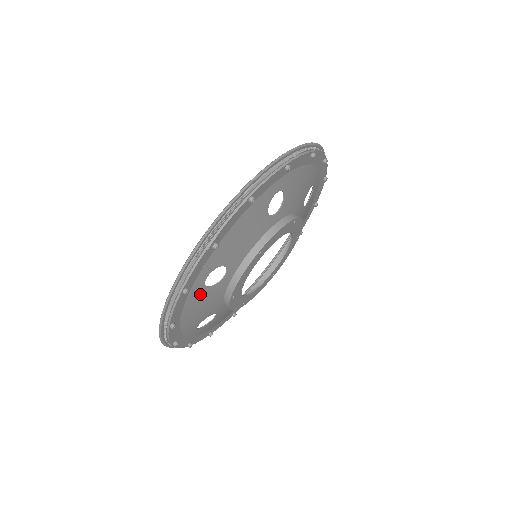
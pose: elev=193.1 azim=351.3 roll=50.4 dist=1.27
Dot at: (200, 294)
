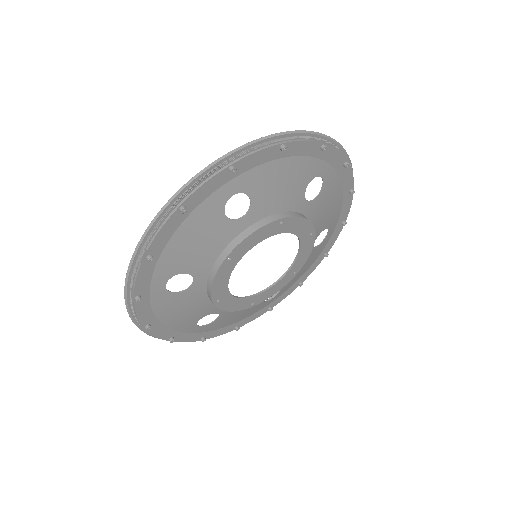
Dot at: (168, 299)
